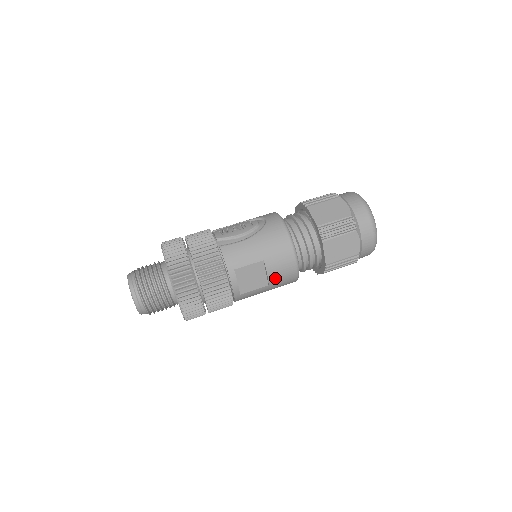
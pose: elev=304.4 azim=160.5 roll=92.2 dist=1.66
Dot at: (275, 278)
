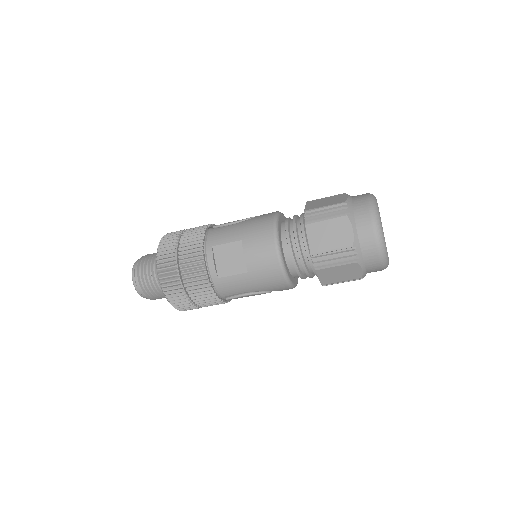
Dot at: (253, 263)
